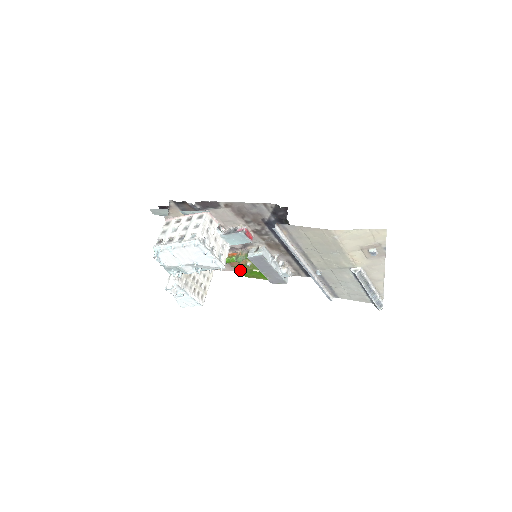
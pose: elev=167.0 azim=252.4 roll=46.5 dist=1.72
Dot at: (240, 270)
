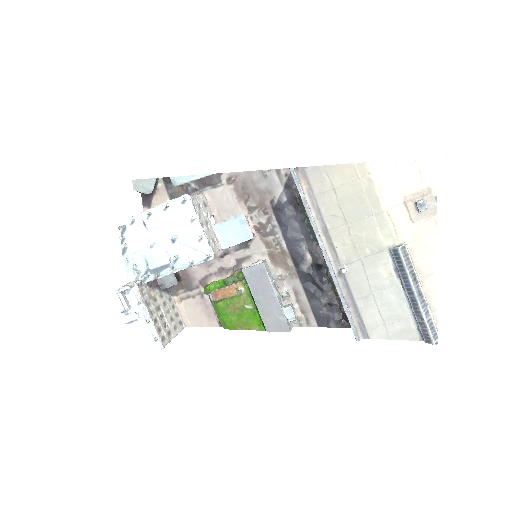
Dot at: (225, 313)
